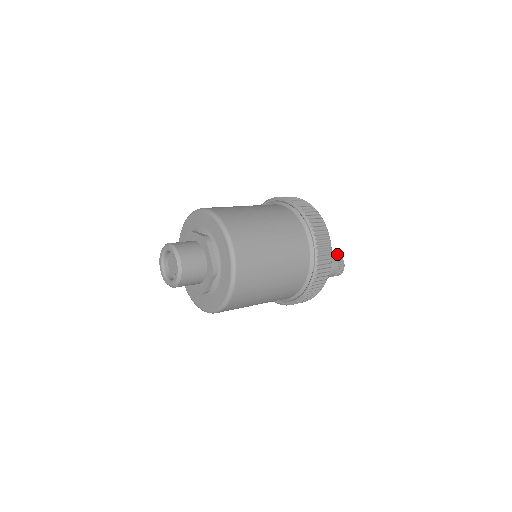
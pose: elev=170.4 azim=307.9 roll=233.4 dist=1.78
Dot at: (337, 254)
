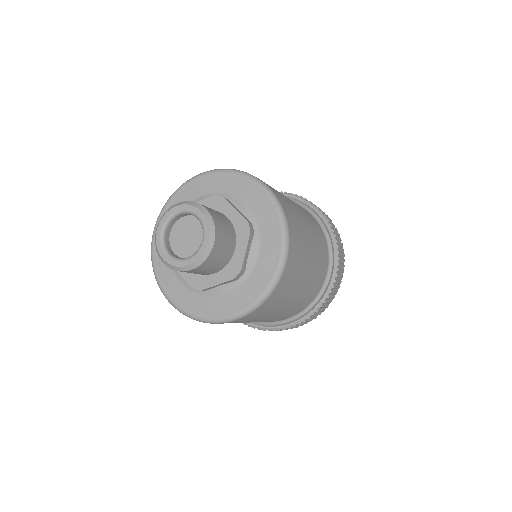
Dot at: occluded
